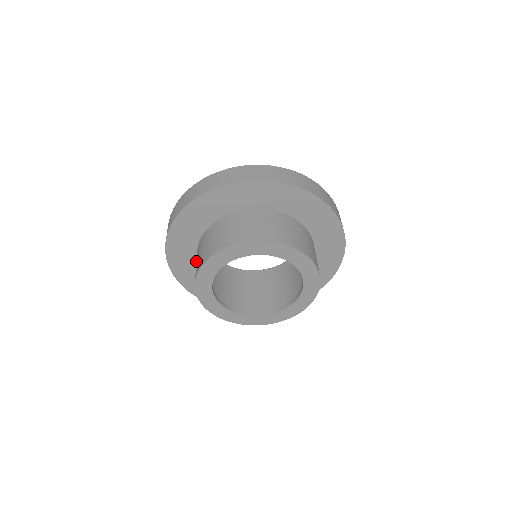
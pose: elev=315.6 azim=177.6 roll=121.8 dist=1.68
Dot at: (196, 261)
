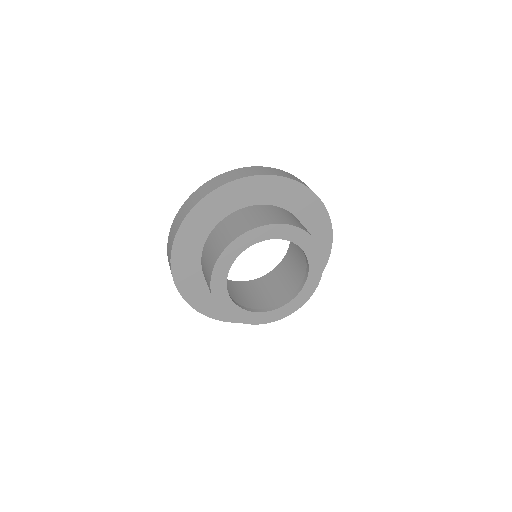
Dot at: (205, 259)
